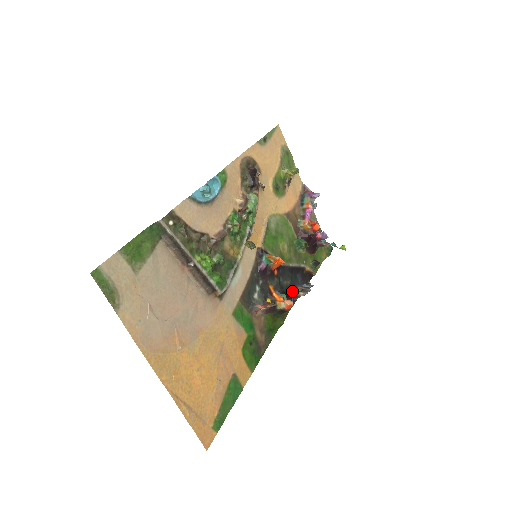
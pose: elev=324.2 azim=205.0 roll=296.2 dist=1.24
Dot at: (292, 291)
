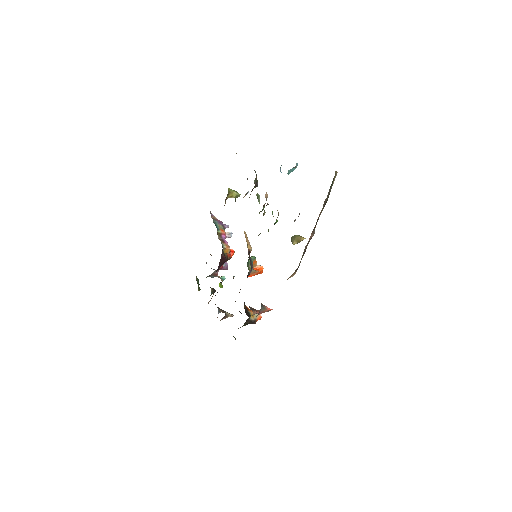
Dot at: occluded
